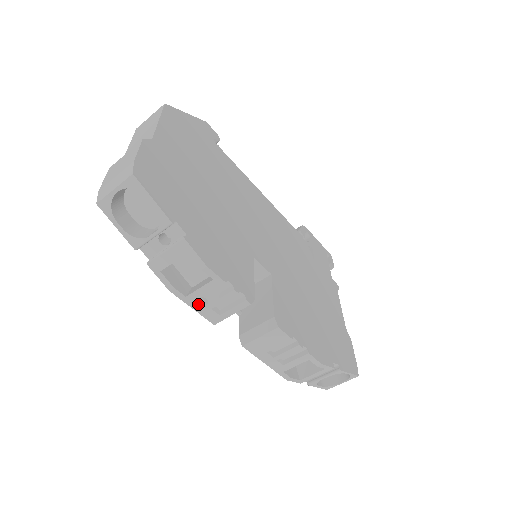
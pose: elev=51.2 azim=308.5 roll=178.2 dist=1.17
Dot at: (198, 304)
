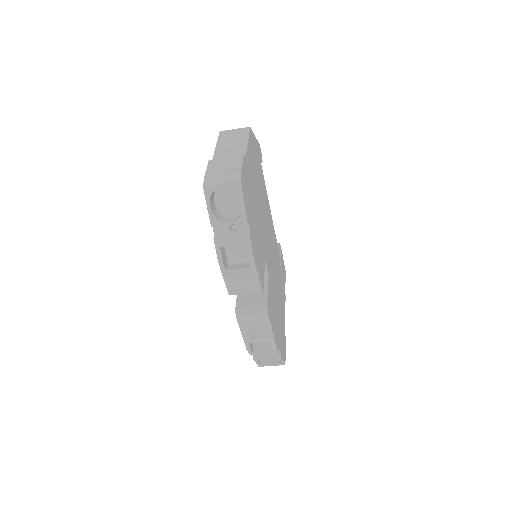
Dot at: (229, 278)
